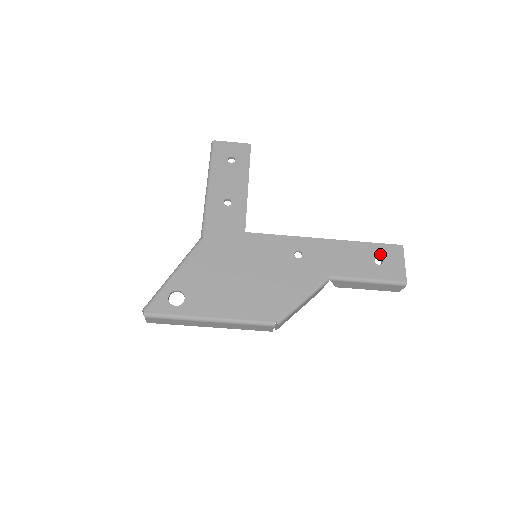
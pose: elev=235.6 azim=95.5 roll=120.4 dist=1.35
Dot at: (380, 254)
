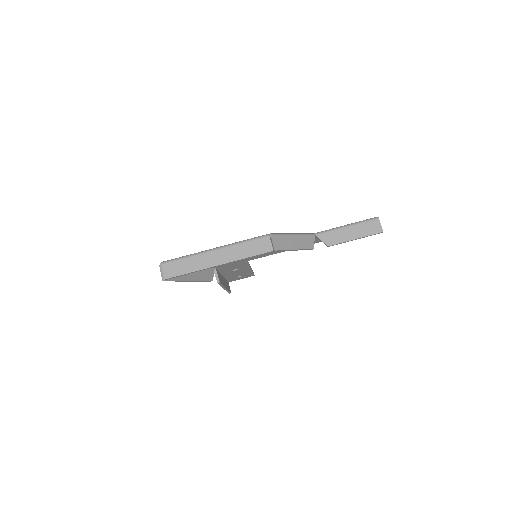
Dot at: occluded
